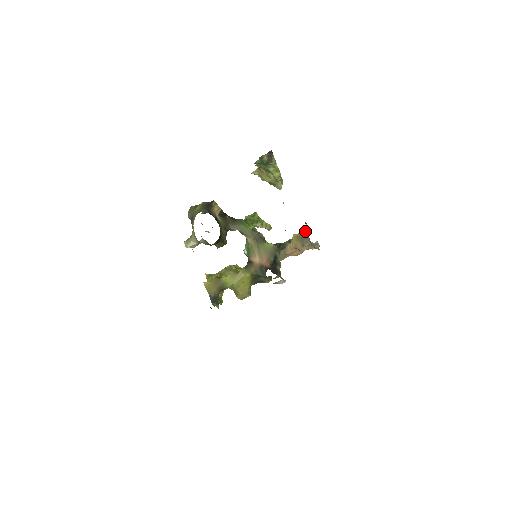
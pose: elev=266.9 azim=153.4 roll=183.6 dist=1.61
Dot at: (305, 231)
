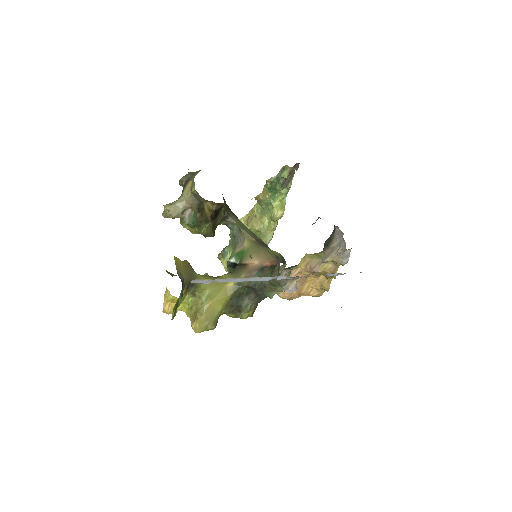
Dot at: (333, 239)
